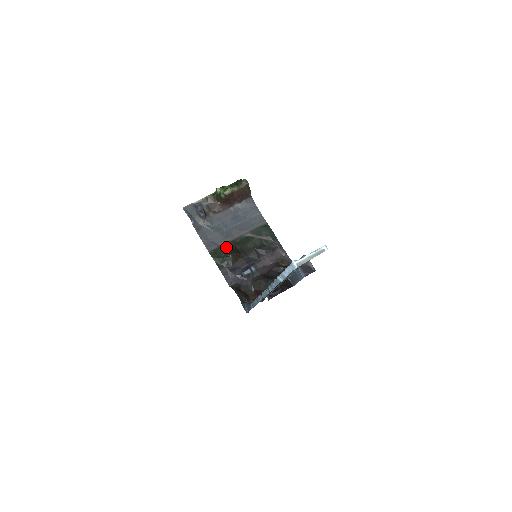
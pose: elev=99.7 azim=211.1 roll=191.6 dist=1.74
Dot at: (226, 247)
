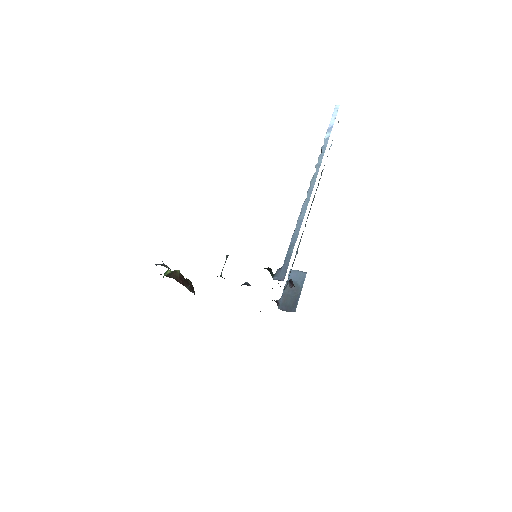
Dot at: occluded
